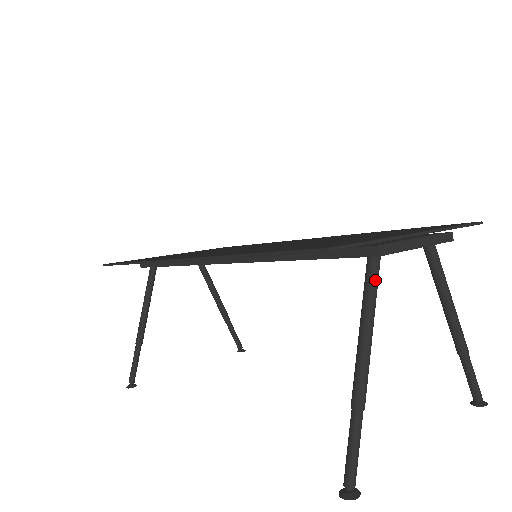
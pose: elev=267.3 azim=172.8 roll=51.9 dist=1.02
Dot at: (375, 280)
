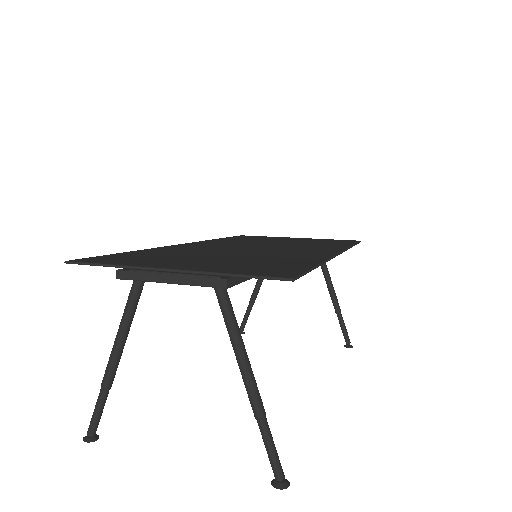
Dot at: (129, 298)
